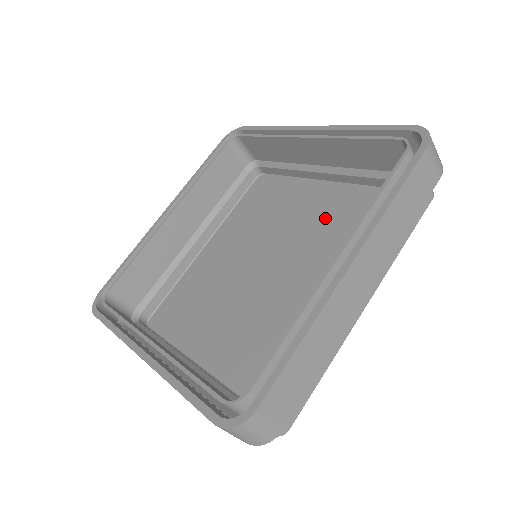
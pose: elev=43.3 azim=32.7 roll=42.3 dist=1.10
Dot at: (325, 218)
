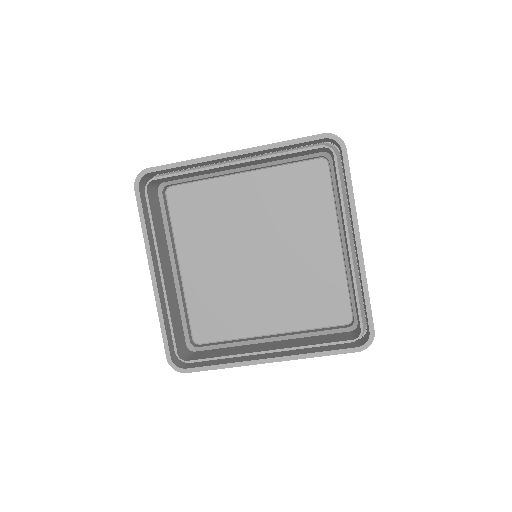
Dot at: (311, 267)
